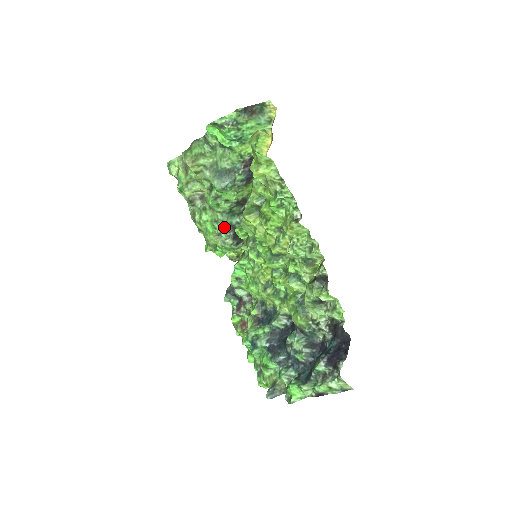
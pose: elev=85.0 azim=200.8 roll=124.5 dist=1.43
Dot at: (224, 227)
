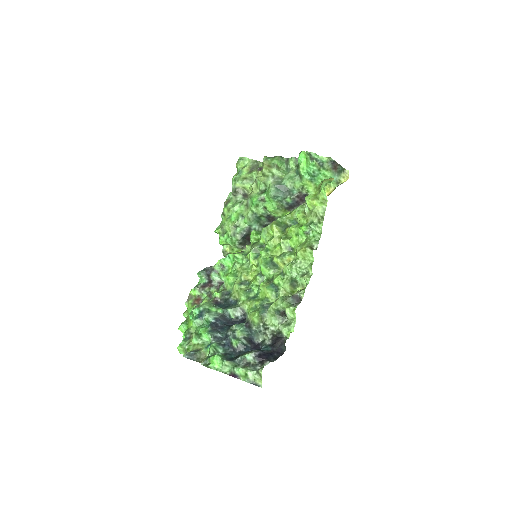
Dot at: (244, 224)
